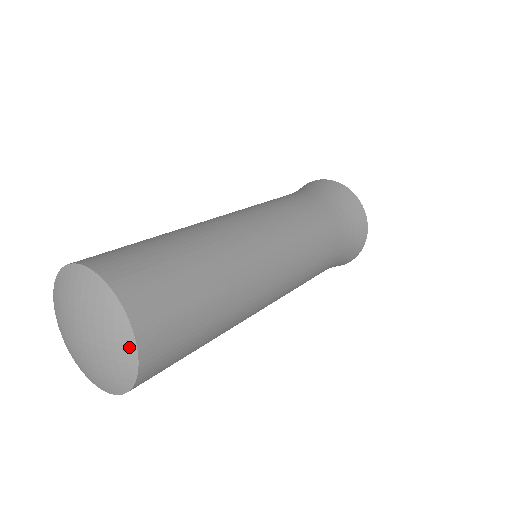
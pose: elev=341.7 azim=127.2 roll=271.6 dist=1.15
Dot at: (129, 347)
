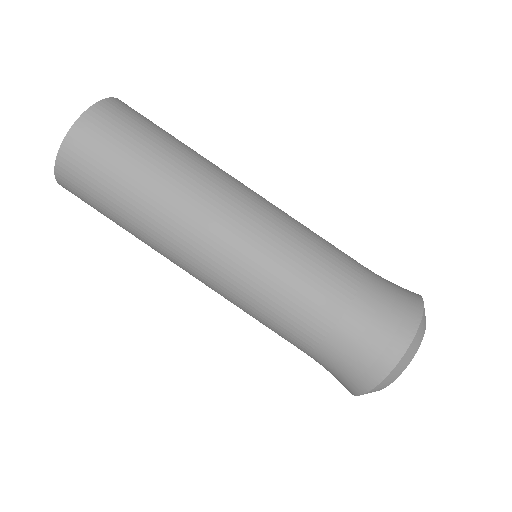
Dot at: (75, 123)
